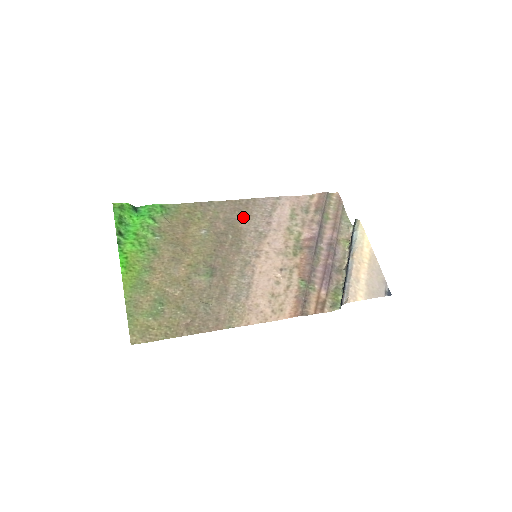
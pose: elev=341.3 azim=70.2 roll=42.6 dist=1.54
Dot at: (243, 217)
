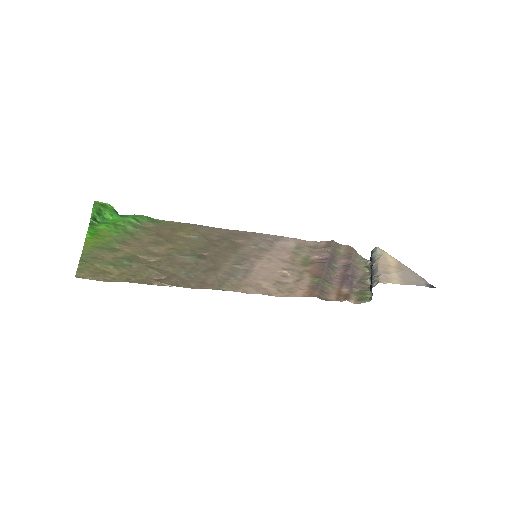
Dot at: (241, 238)
